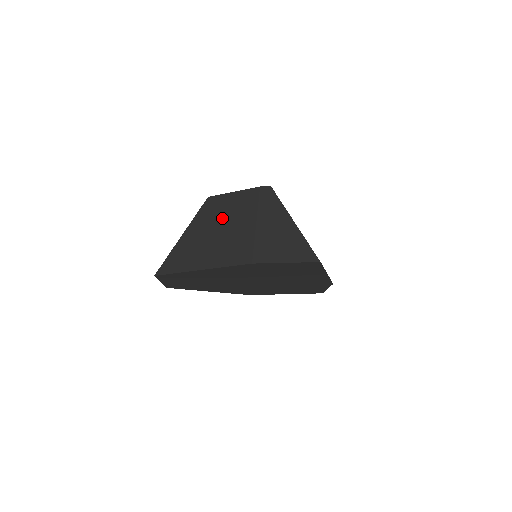
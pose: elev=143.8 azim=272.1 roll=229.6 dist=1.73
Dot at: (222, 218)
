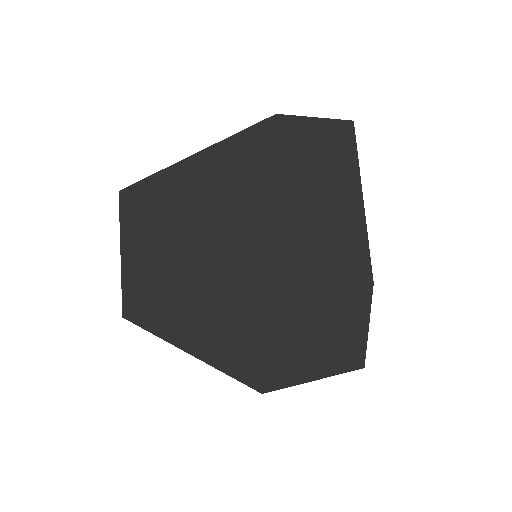
Dot at: occluded
